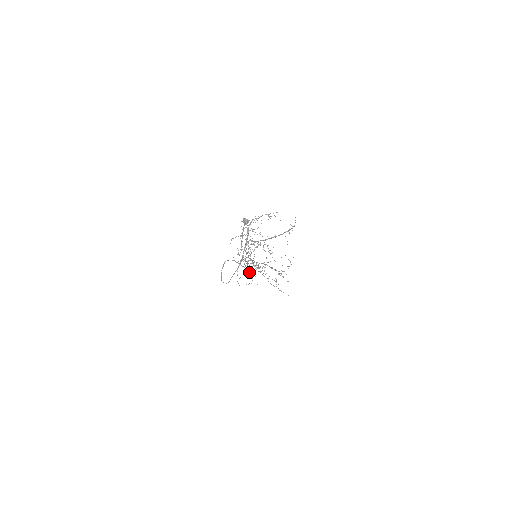
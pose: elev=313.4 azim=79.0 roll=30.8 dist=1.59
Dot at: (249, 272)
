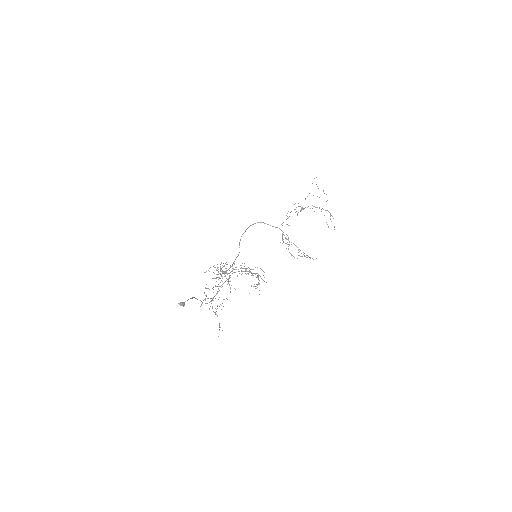
Dot at: (301, 209)
